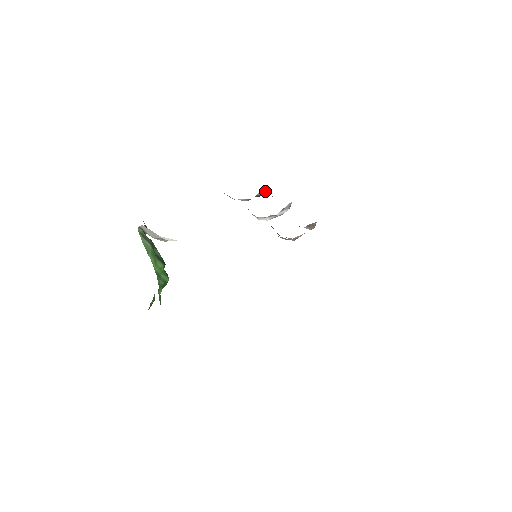
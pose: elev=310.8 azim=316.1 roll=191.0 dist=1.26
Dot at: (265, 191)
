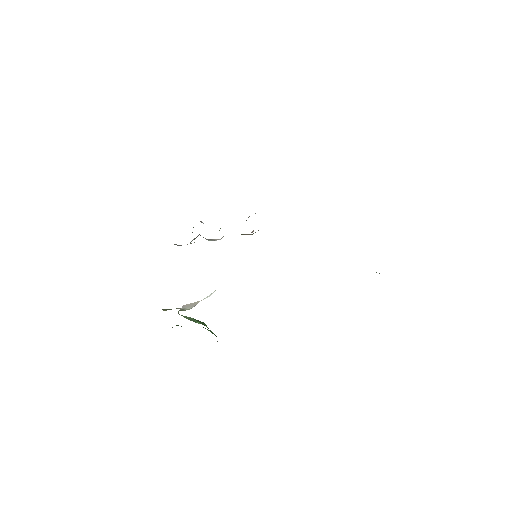
Dot at: occluded
